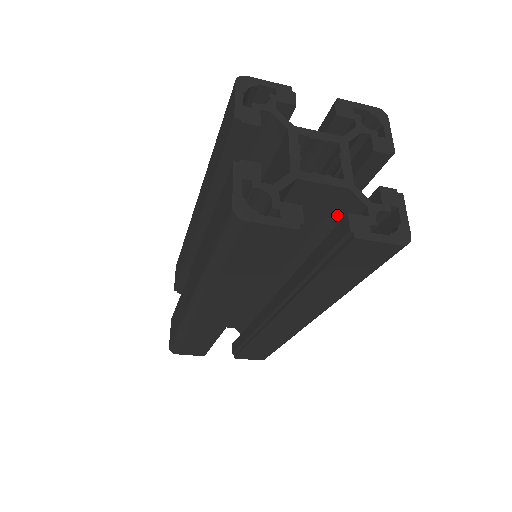
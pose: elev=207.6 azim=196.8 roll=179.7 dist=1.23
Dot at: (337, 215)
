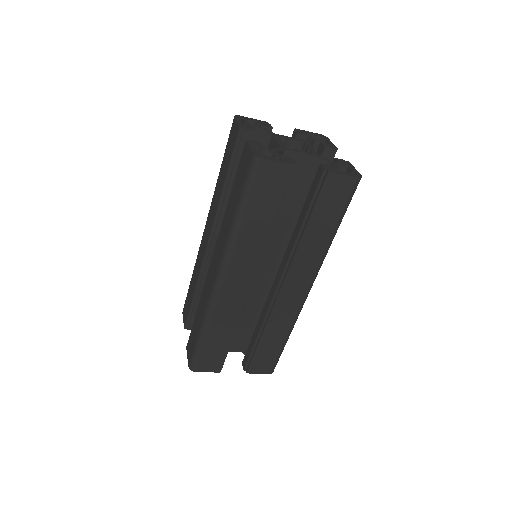
Dot at: (312, 180)
